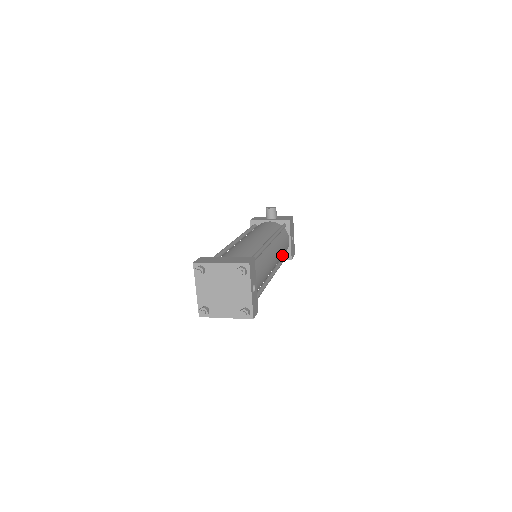
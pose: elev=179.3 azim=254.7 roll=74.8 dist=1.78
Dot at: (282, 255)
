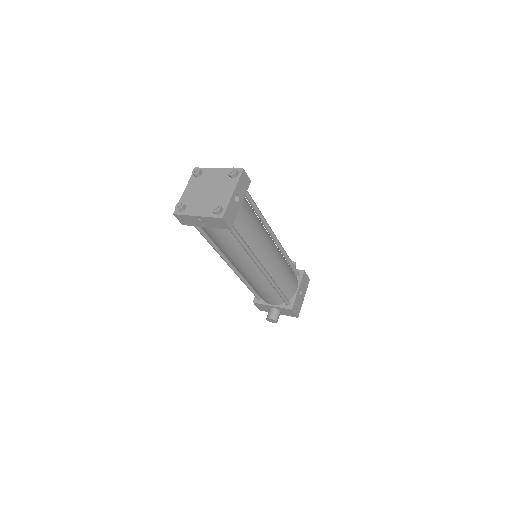
Dot at: (283, 283)
